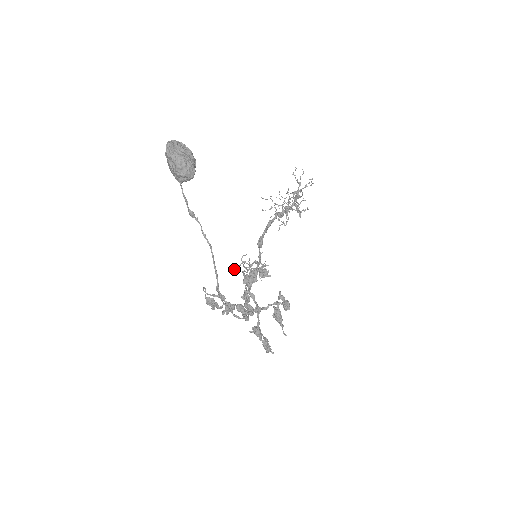
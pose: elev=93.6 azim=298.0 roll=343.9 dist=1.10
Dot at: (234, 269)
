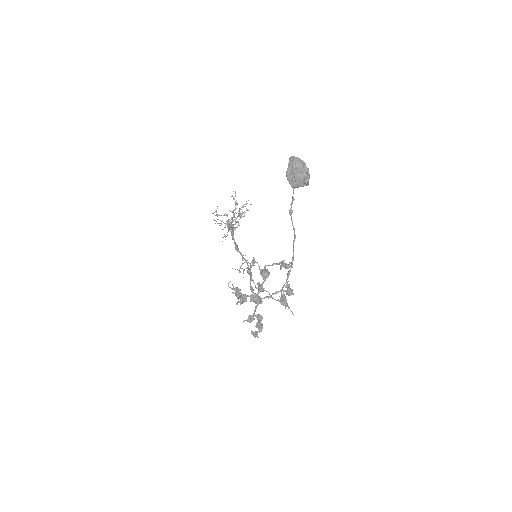
Dot at: (232, 268)
